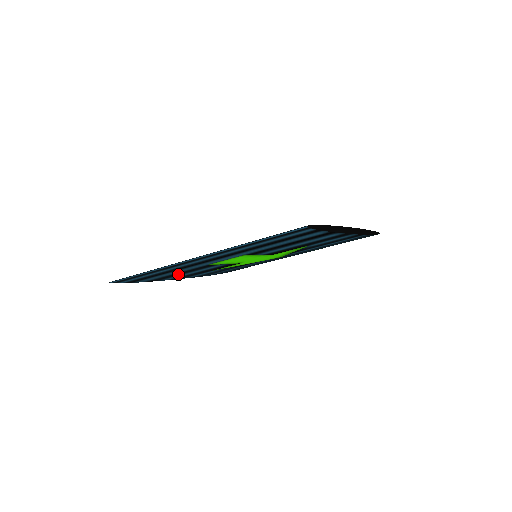
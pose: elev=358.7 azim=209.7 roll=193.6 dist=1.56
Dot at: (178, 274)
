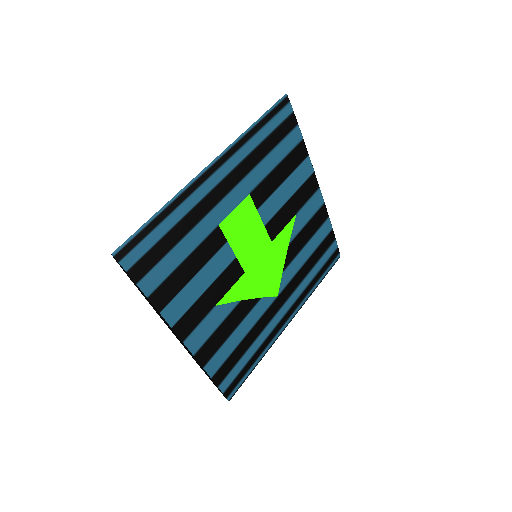
Dot at: (187, 275)
